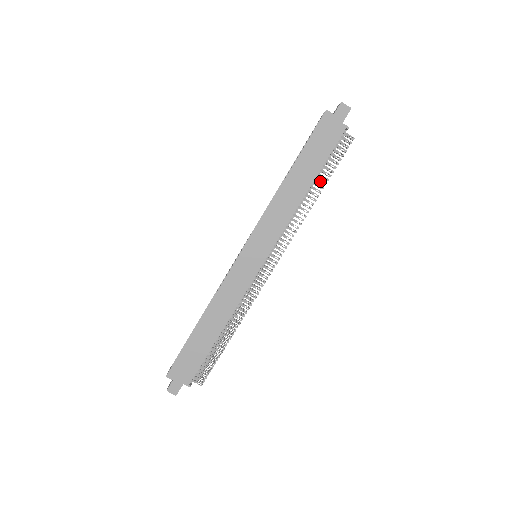
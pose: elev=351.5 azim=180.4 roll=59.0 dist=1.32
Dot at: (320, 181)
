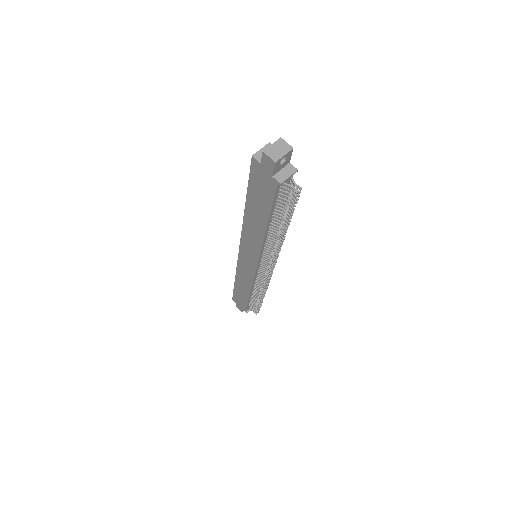
Dot at: (279, 222)
